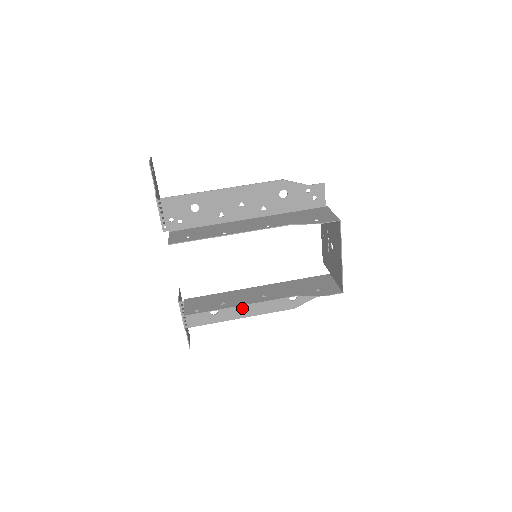
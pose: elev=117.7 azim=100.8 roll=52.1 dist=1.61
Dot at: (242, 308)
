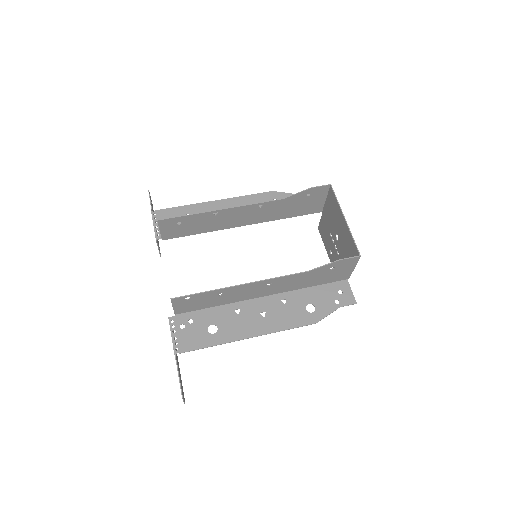
Dot at: (248, 324)
